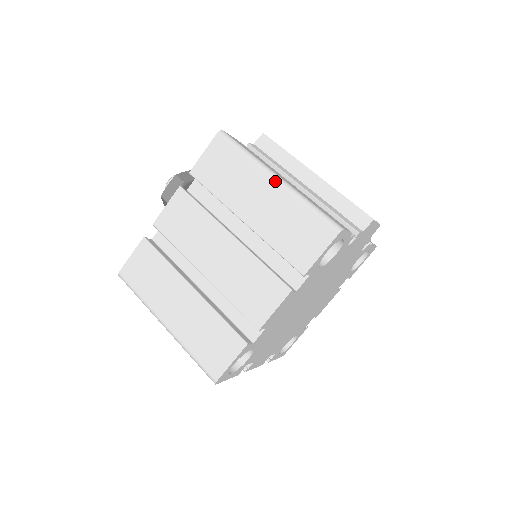
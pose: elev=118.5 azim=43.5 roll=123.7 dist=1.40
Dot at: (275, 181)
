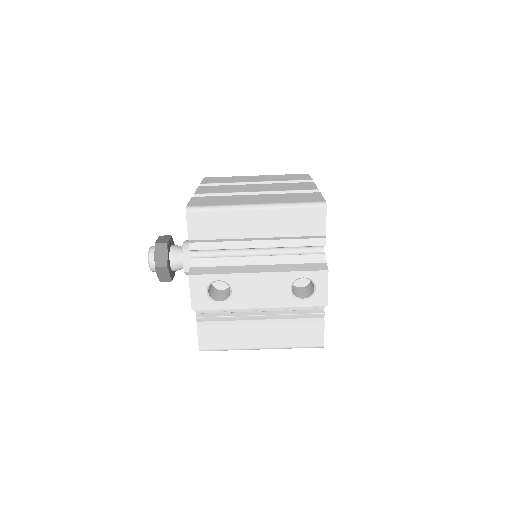
Dot at: occluded
